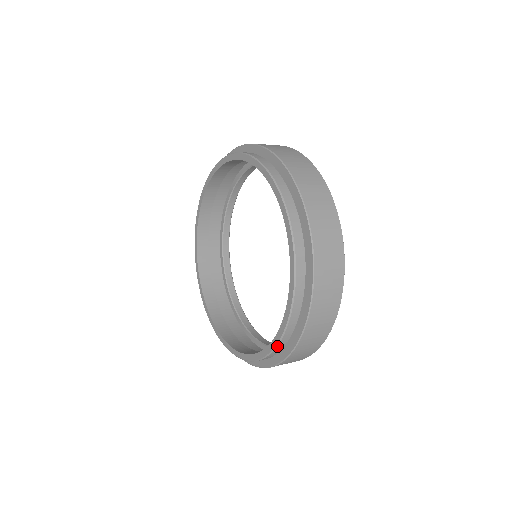
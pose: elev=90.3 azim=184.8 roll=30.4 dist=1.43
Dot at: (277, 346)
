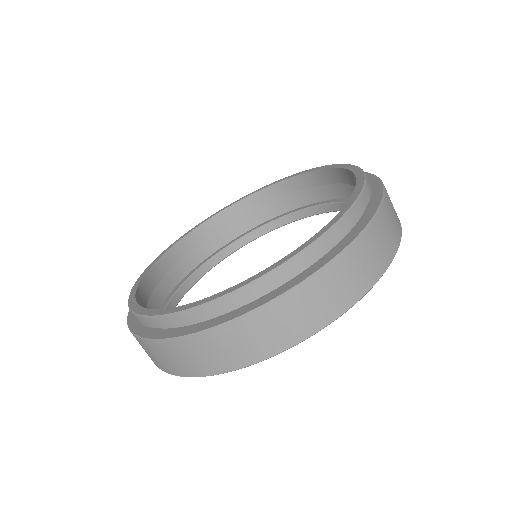
Dot at: (236, 292)
